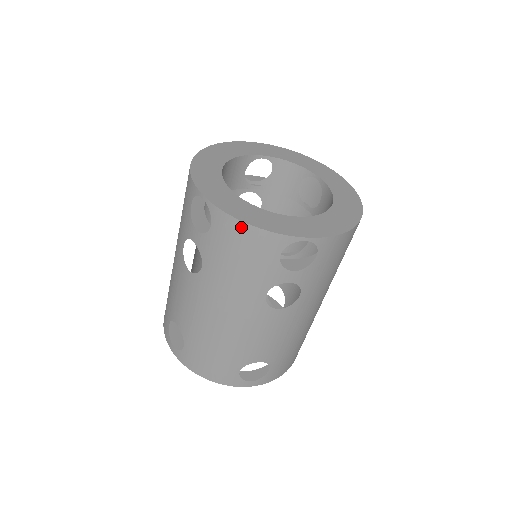
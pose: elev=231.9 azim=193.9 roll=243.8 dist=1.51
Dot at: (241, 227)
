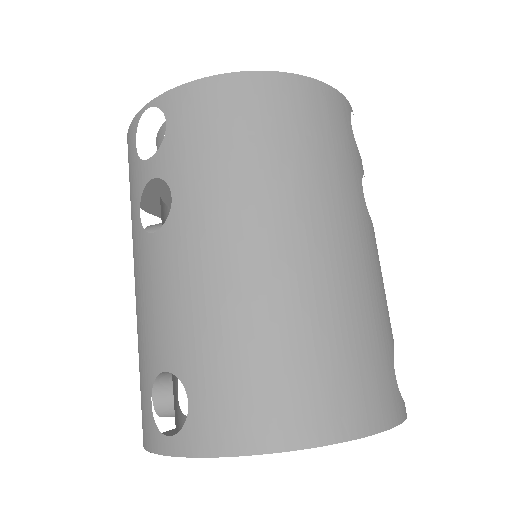
Dot at: occluded
